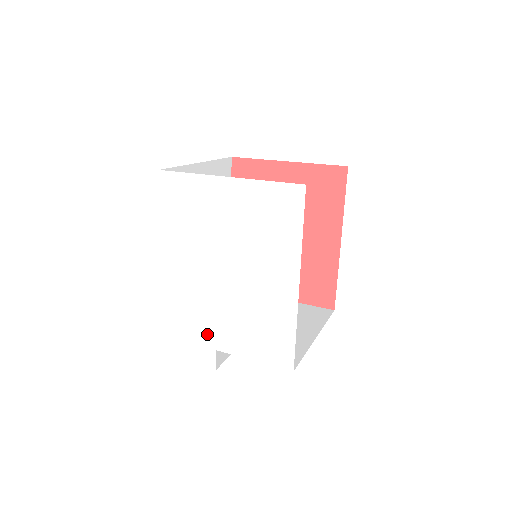
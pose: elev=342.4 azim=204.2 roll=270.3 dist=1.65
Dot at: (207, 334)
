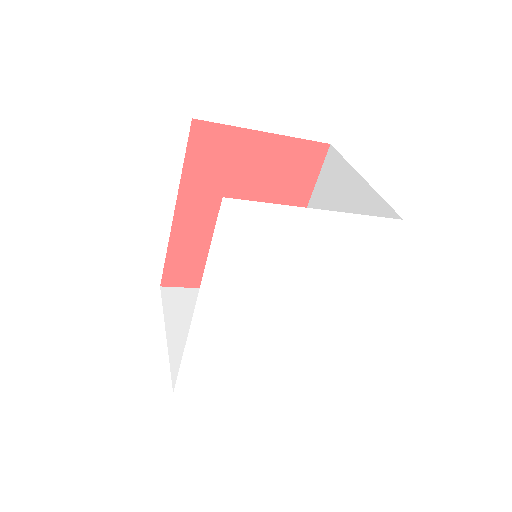
Dot at: (239, 362)
